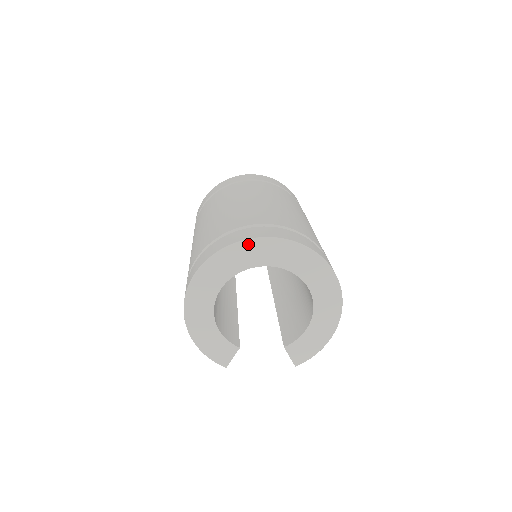
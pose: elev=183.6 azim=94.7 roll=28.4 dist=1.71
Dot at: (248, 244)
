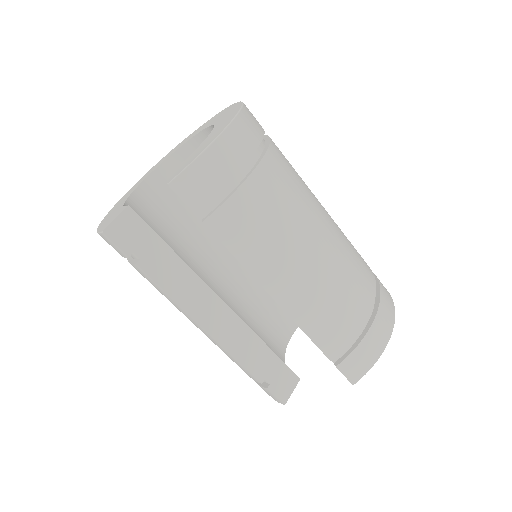
Dot at: occluded
